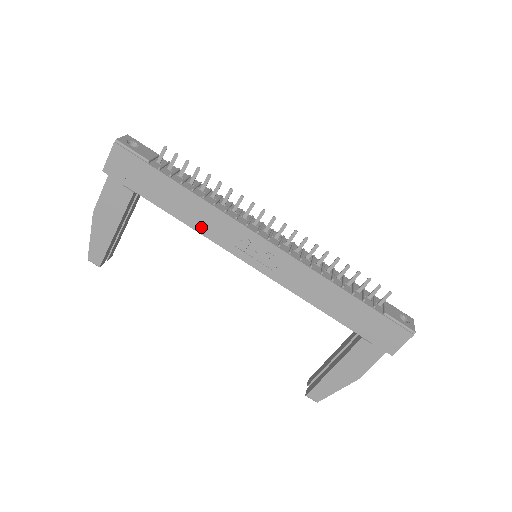
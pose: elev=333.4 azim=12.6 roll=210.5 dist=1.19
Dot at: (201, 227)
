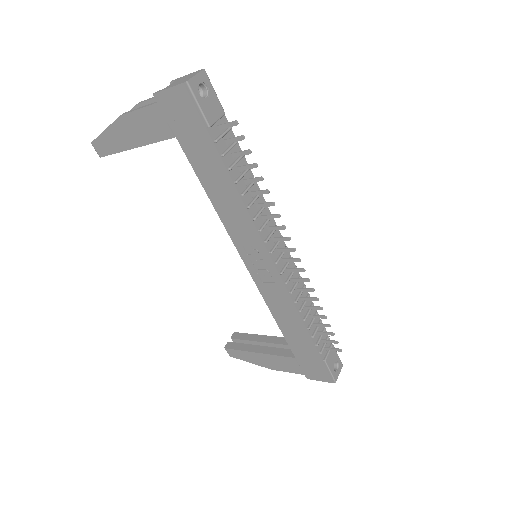
Dot at: (222, 212)
